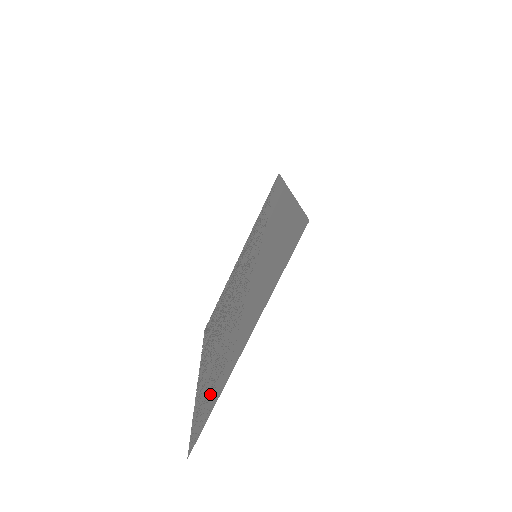
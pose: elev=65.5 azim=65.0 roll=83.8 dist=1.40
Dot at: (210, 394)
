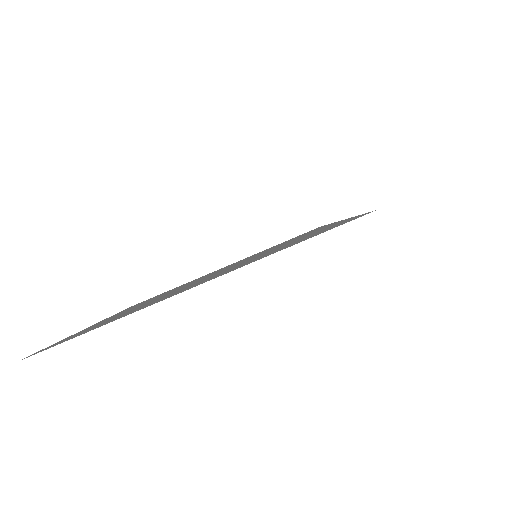
Dot at: occluded
